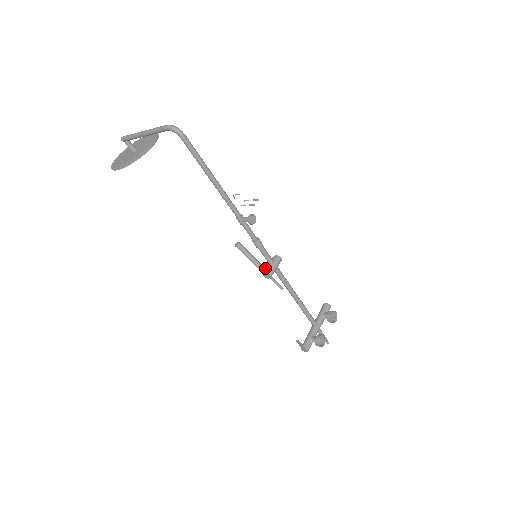
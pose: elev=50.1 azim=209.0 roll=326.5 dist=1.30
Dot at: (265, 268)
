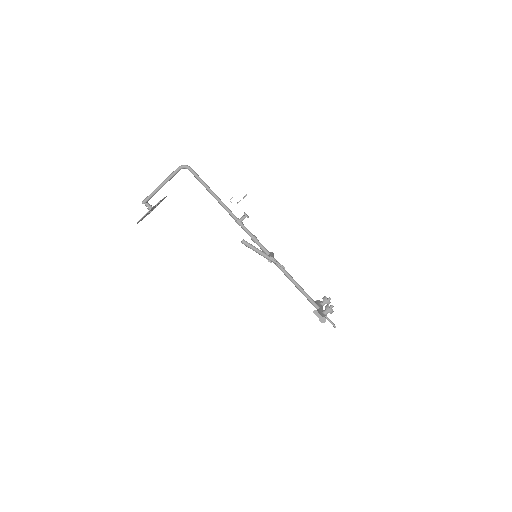
Dot at: (267, 255)
